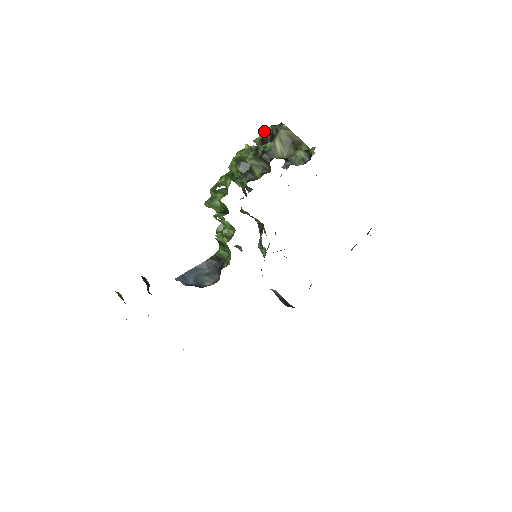
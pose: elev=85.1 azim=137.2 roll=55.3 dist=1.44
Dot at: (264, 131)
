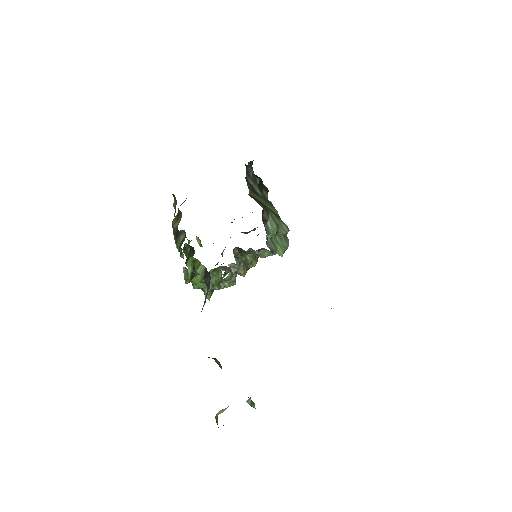
Dot at: (174, 239)
